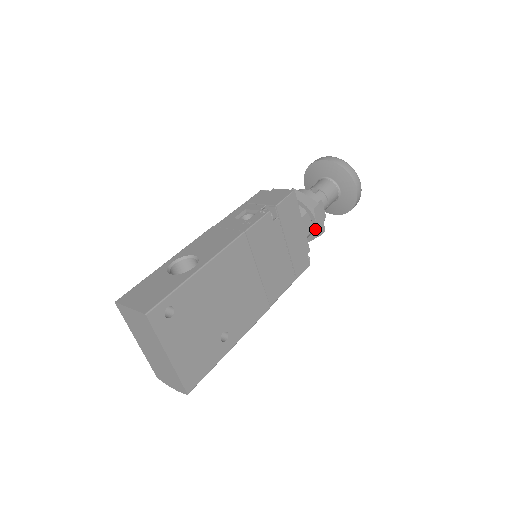
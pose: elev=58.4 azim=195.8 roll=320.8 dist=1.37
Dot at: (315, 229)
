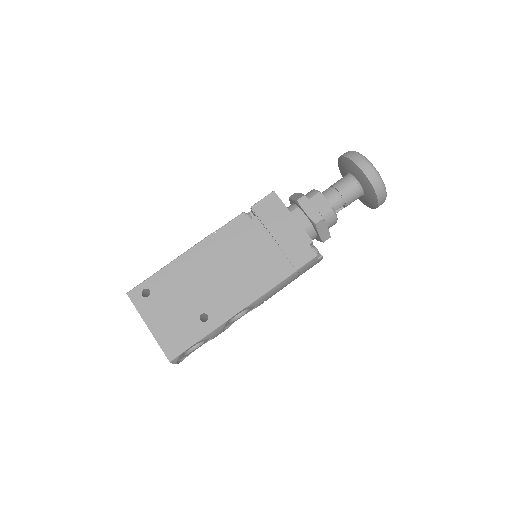
Dot at: (309, 219)
